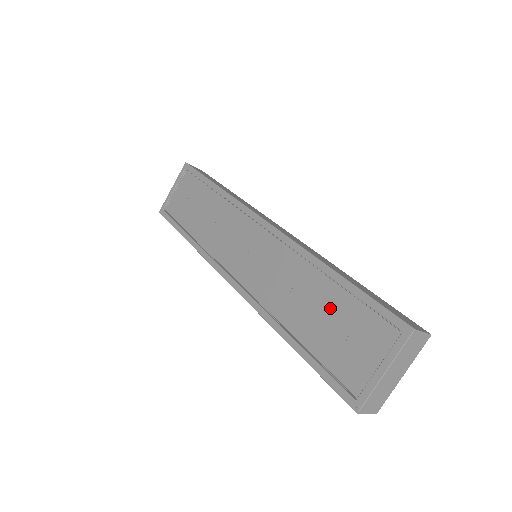
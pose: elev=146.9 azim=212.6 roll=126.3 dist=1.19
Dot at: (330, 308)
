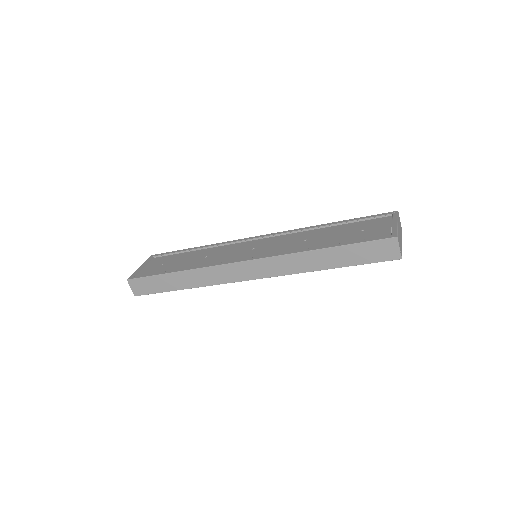
Dot at: (341, 231)
